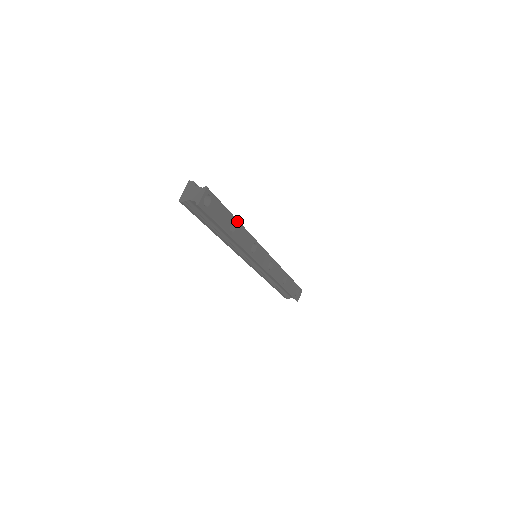
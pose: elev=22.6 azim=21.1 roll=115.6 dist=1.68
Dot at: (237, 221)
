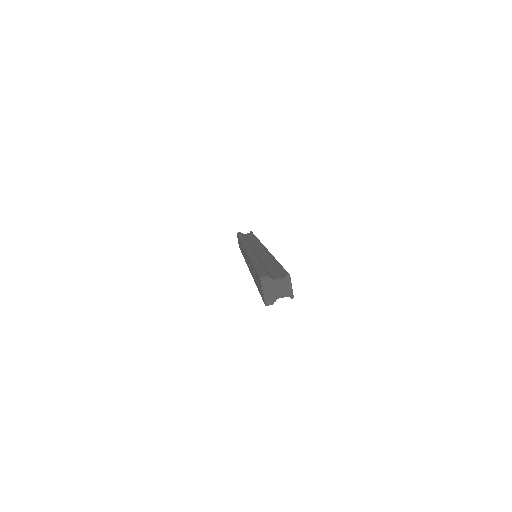
Dot at: occluded
